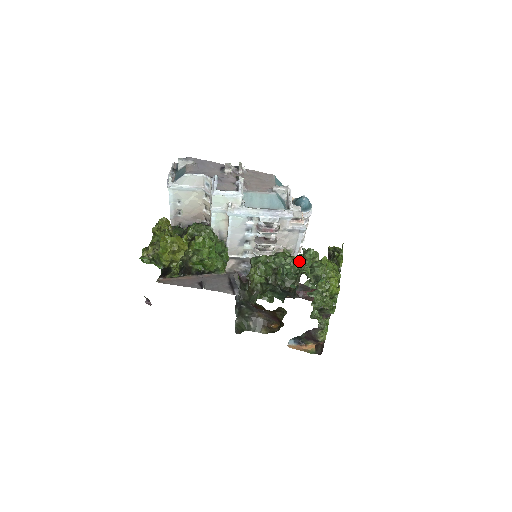
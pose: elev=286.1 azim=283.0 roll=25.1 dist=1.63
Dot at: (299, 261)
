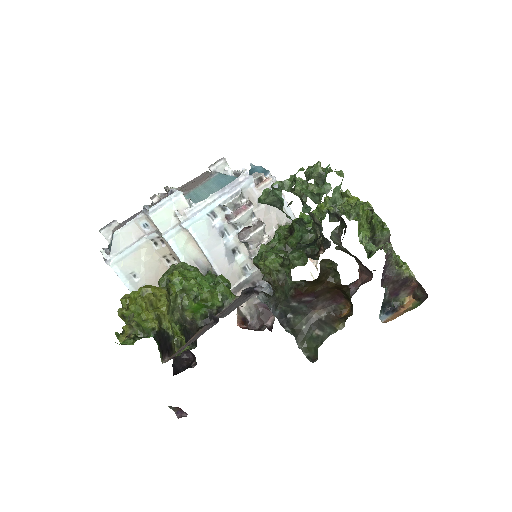
Dot at: occluded
